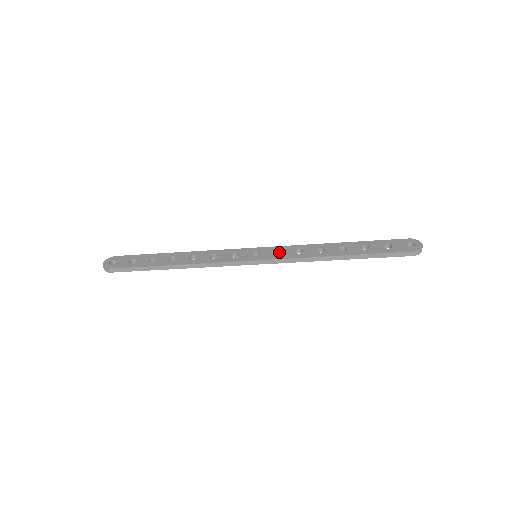
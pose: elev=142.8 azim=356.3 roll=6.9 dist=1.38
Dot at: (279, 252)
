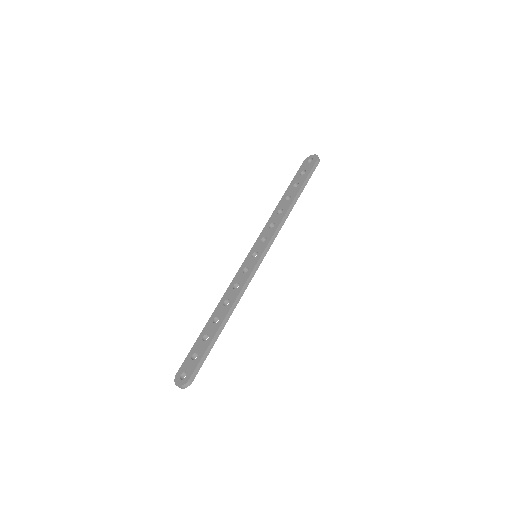
Dot at: (263, 240)
